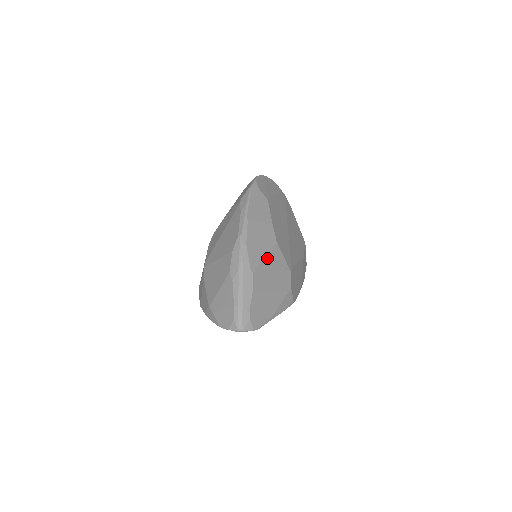
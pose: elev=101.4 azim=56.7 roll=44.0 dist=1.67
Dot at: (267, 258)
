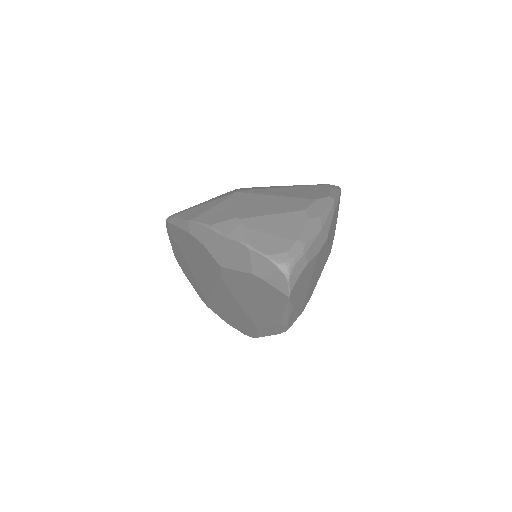
Dot at: (327, 250)
